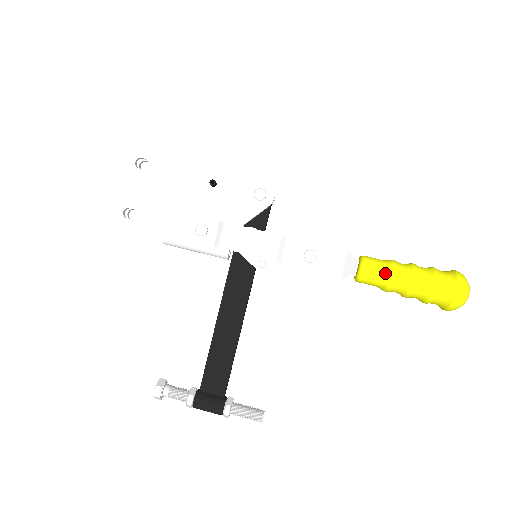
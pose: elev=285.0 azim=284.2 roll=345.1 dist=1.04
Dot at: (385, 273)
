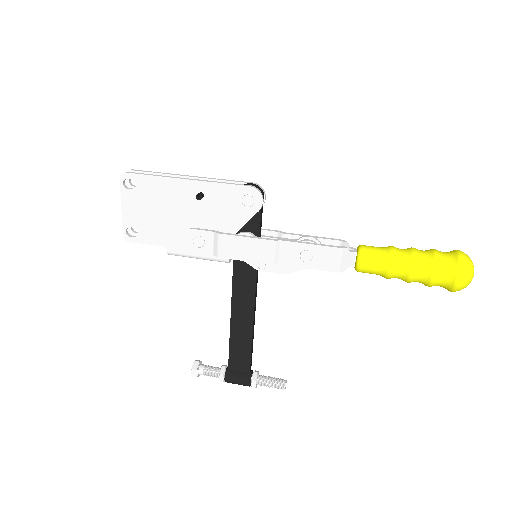
Dot at: (383, 266)
